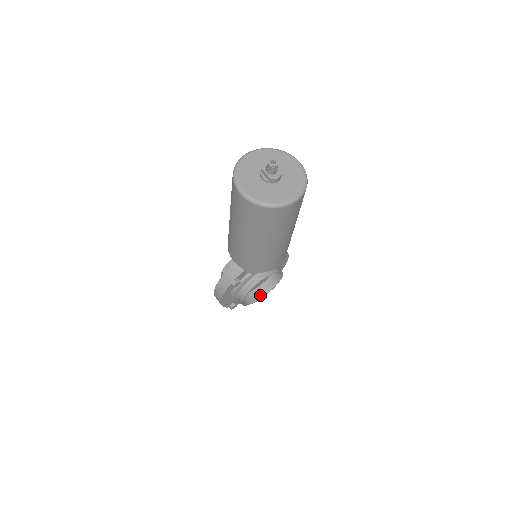
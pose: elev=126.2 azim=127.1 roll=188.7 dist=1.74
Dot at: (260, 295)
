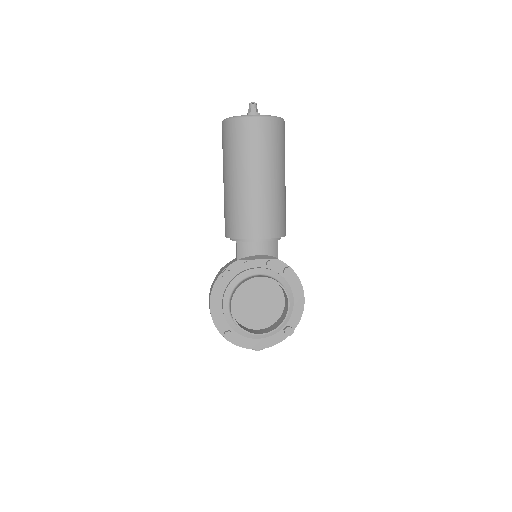
Dot at: (263, 332)
